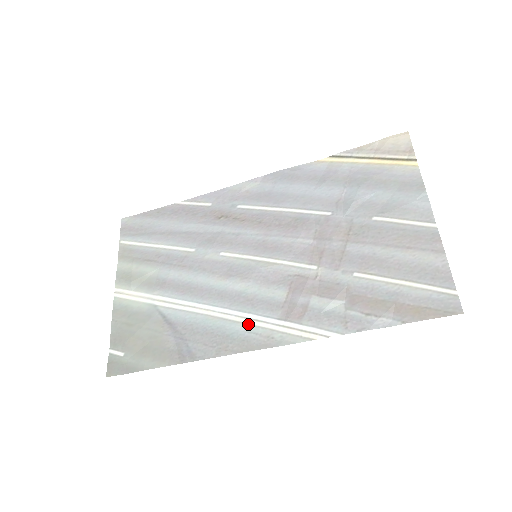
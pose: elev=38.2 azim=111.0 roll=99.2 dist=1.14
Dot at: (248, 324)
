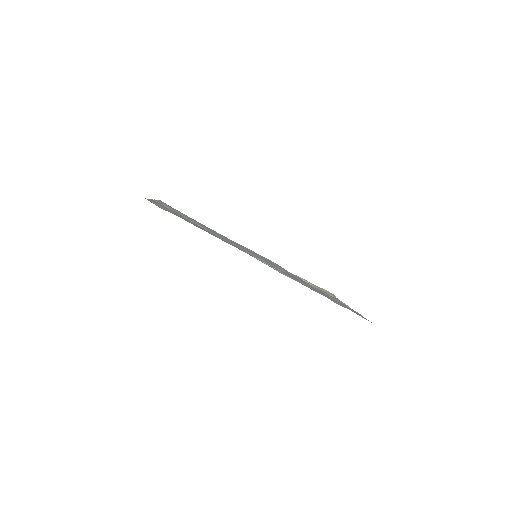
Dot at: (254, 257)
